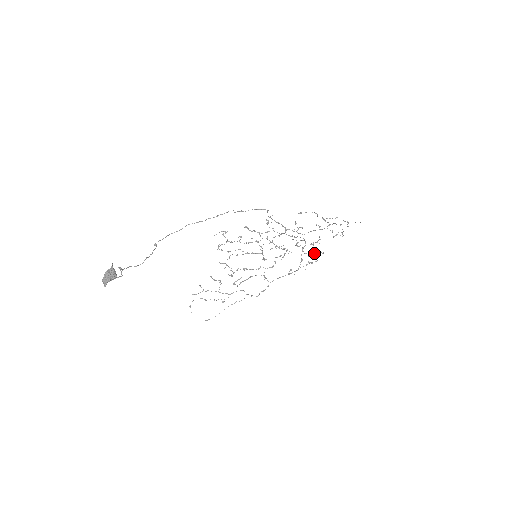
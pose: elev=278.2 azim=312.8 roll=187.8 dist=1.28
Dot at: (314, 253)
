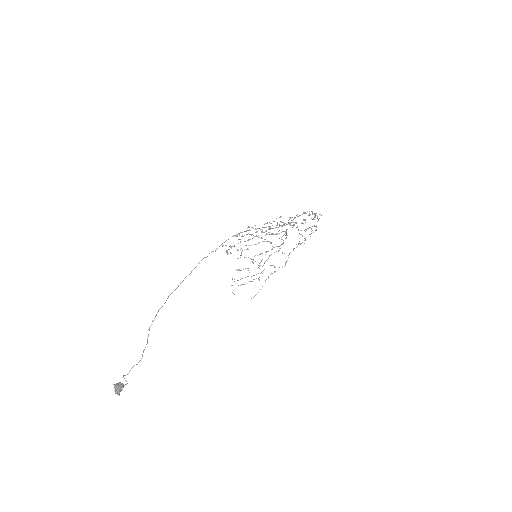
Dot at: (308, 228)
